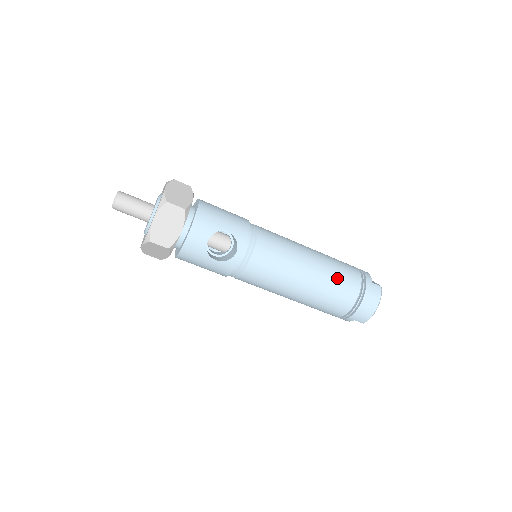
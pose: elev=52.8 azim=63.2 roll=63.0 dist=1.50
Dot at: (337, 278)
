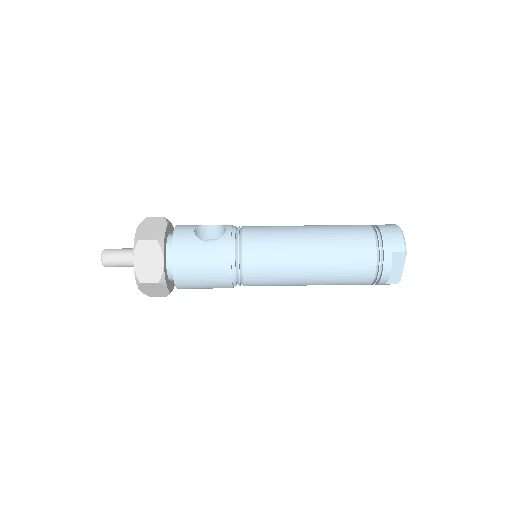
Dot at: (339, 225)
